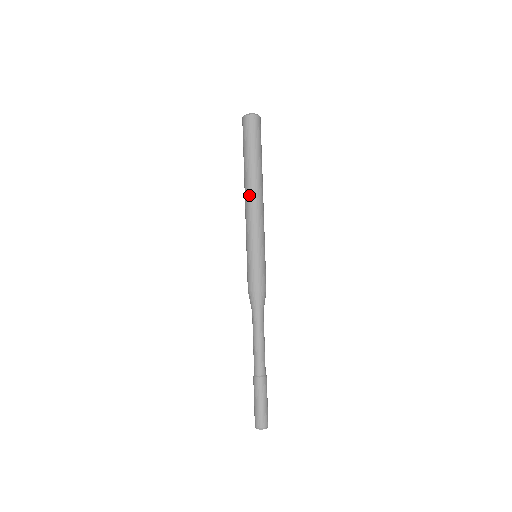
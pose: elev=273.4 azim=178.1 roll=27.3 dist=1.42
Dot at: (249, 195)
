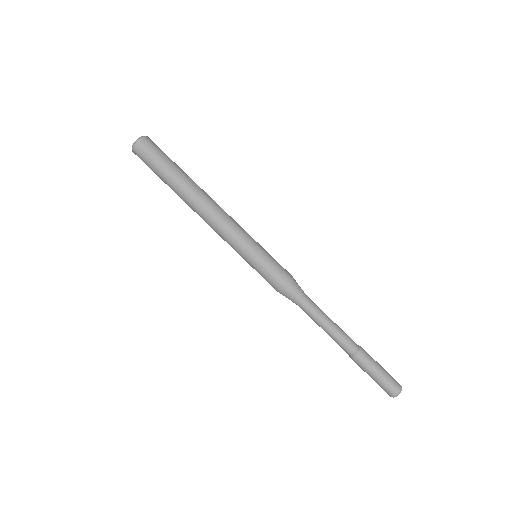
Dot at: occluded
